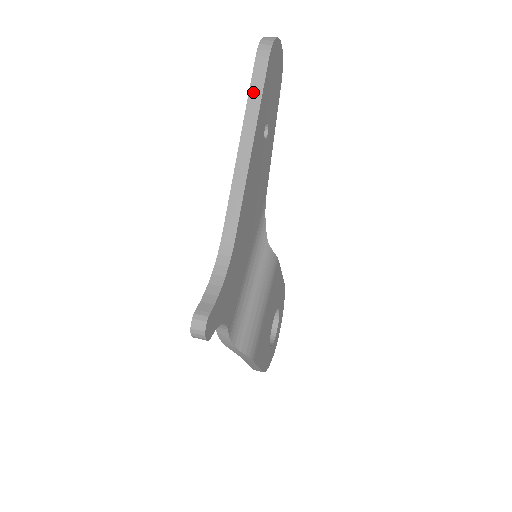
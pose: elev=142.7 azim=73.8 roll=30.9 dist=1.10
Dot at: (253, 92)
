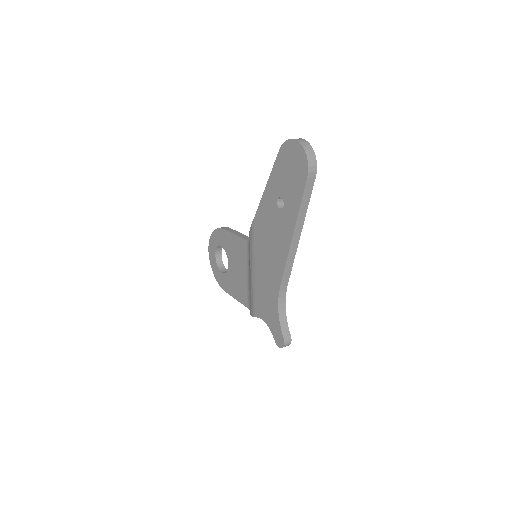
Dot at: (304, 203)
